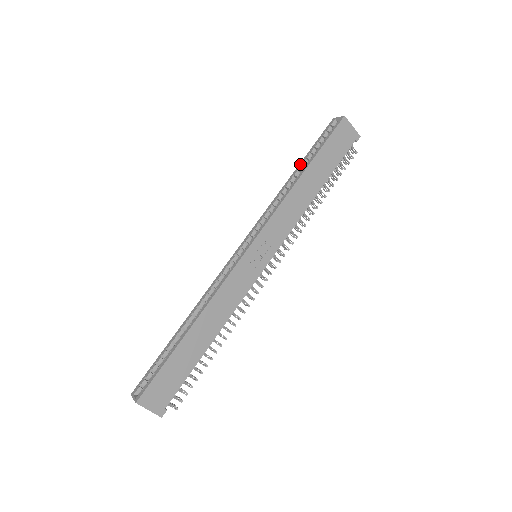
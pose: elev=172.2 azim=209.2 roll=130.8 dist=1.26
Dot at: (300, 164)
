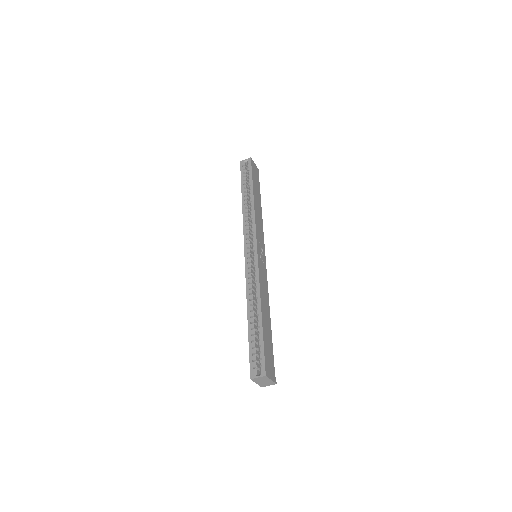
Dot at: (243, 192)
